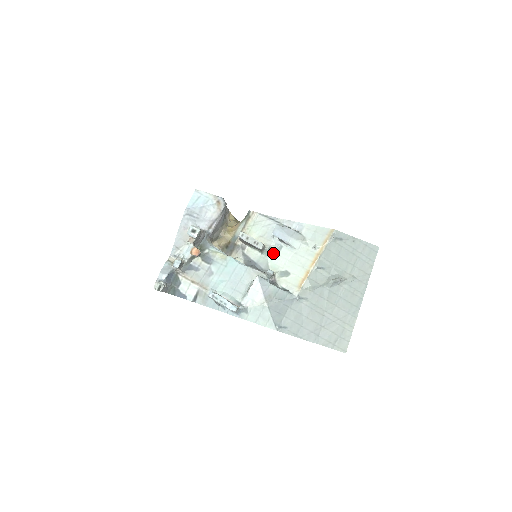
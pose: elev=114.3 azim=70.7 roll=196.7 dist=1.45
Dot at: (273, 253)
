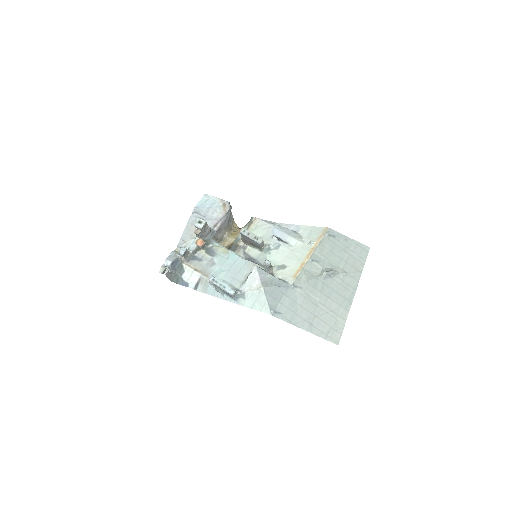
Dot at: (272, 251)
